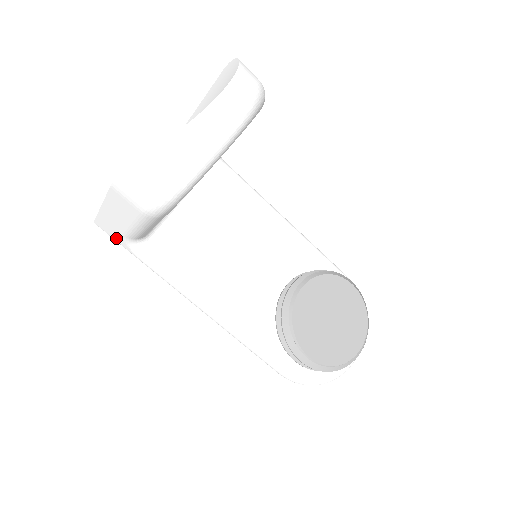
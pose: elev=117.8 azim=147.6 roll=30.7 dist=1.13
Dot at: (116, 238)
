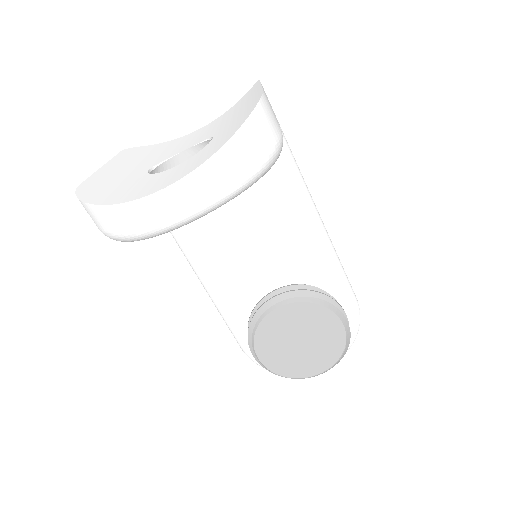
Dot at: occluded
